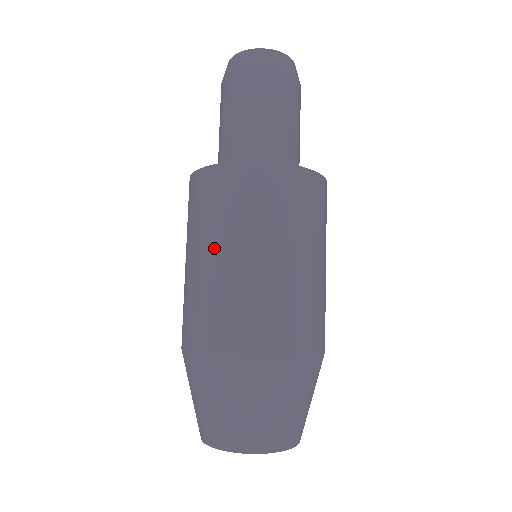
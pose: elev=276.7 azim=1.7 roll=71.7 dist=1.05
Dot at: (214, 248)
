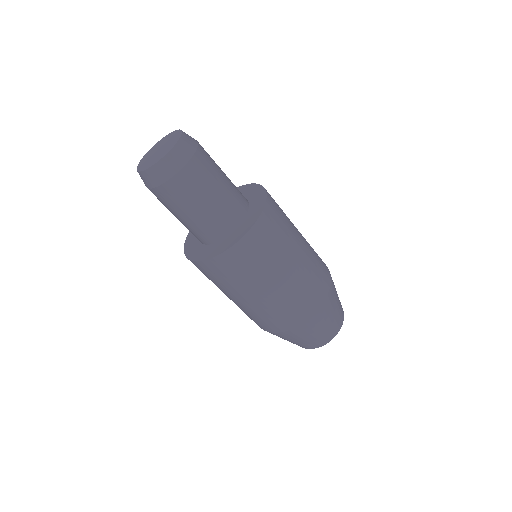
Dot at: occluded
